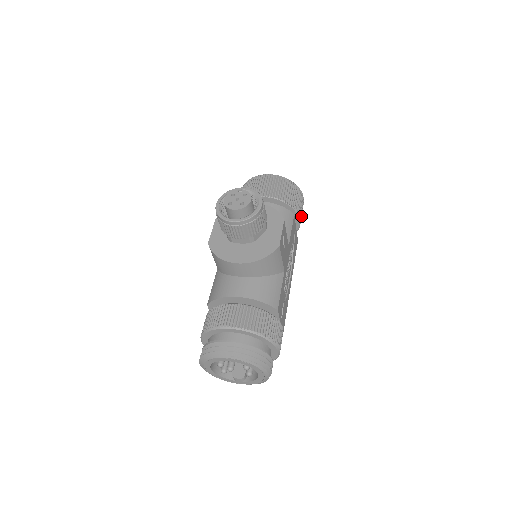
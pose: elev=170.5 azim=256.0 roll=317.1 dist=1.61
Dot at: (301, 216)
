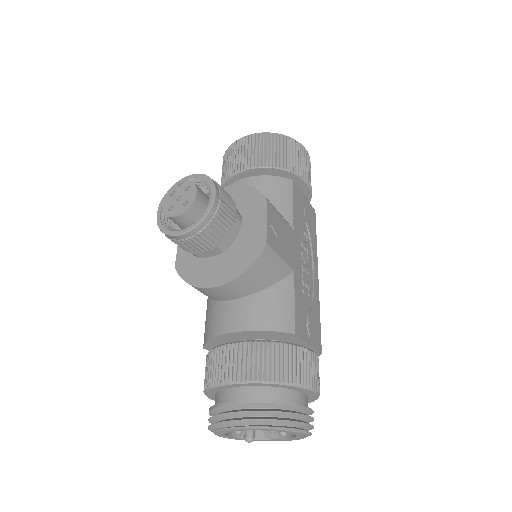
Dot at: (309, 177)
